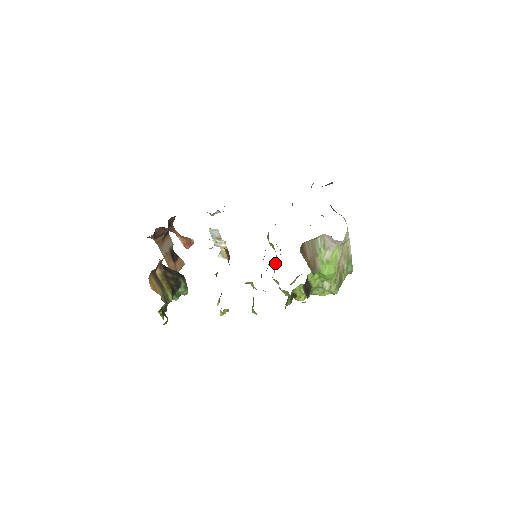
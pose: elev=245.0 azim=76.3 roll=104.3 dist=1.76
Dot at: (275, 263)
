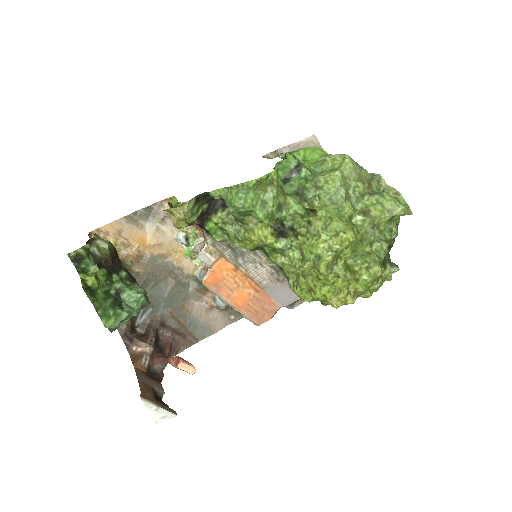
Dot at: occluded
